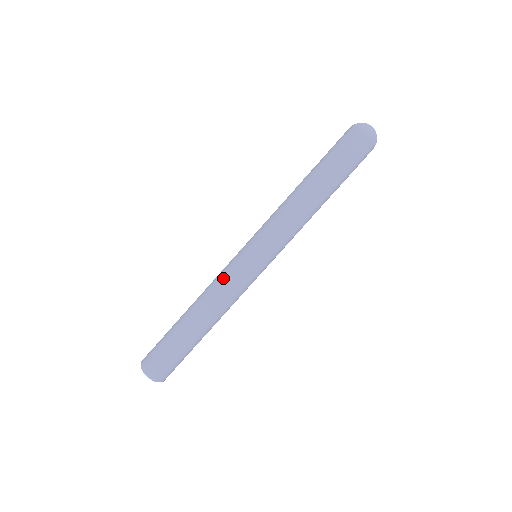
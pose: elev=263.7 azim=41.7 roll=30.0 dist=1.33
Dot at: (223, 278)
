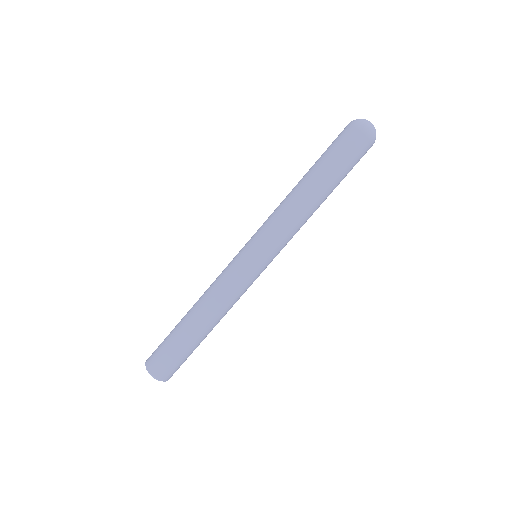
Dot at: occluded
